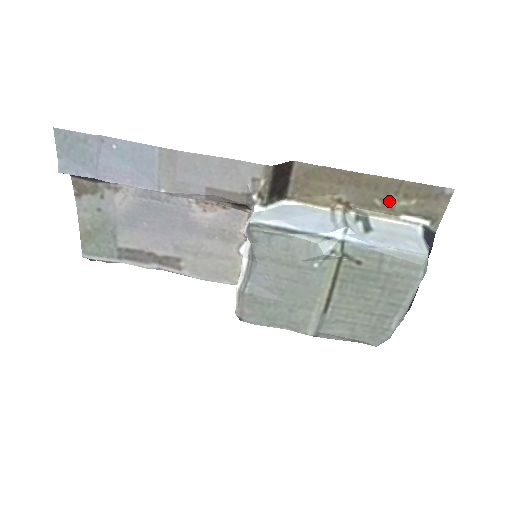
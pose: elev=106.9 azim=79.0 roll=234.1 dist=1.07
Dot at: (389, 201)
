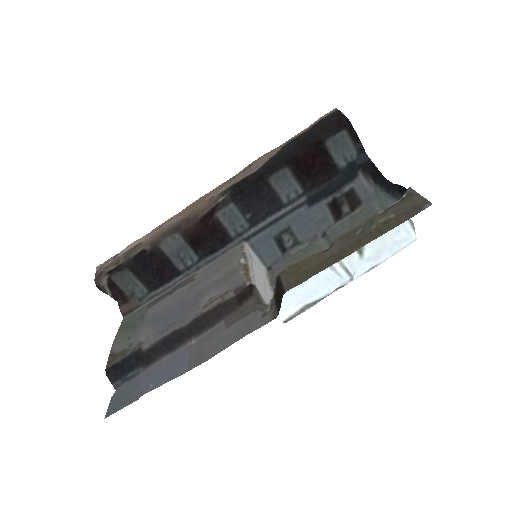
Dot at: (369, 227)
